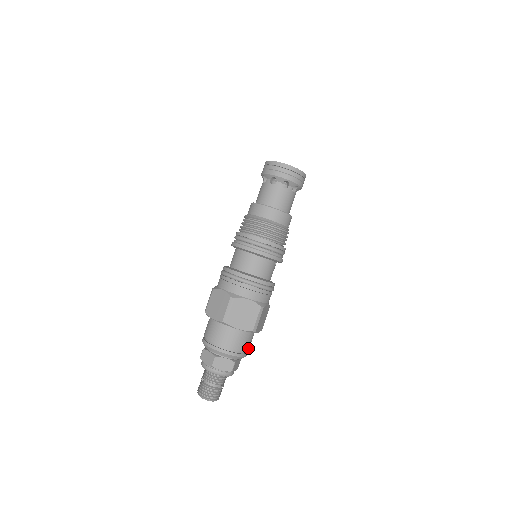
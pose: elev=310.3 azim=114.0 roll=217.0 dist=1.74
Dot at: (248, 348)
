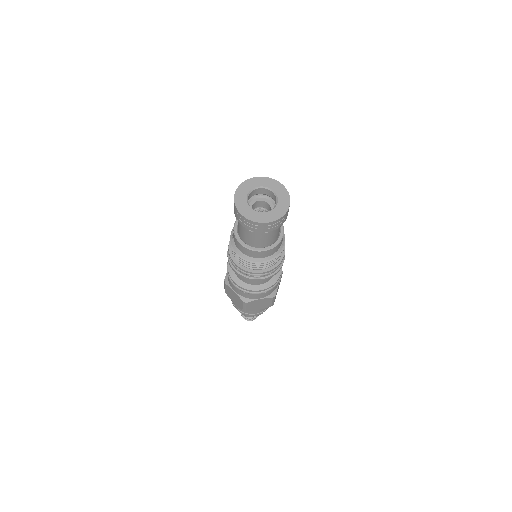
Dot at: occluded
